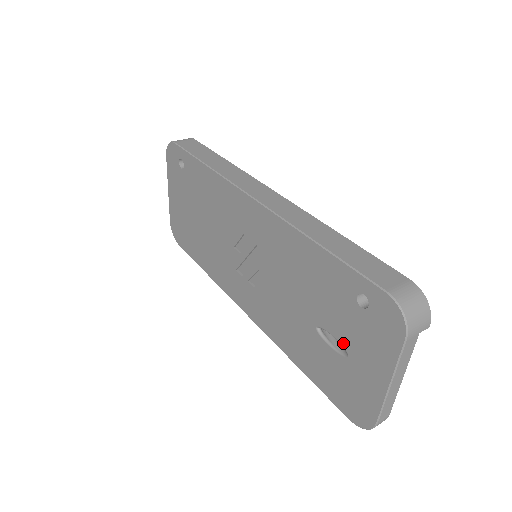
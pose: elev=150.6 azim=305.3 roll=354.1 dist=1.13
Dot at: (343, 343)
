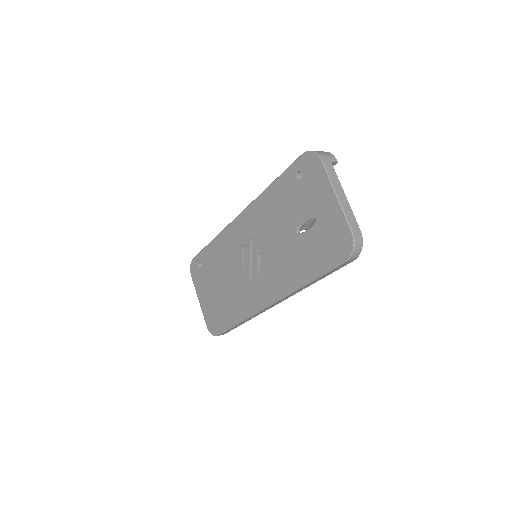
Dot at: (309, 215)
